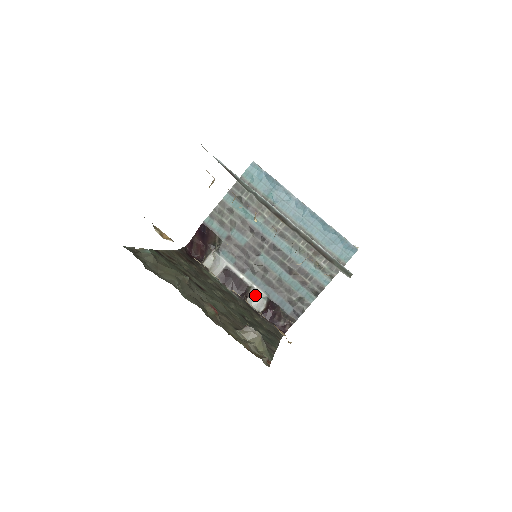
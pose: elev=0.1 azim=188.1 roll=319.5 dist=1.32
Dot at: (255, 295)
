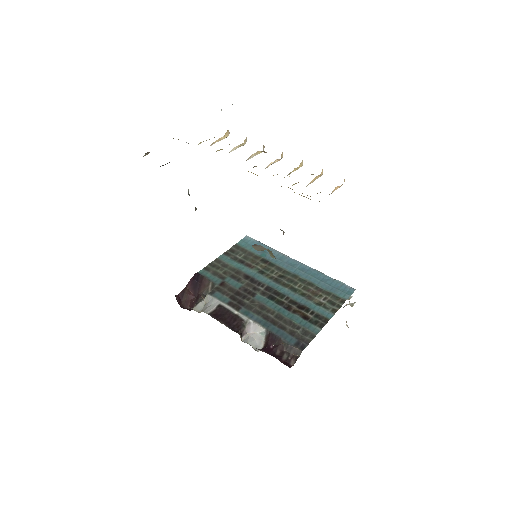
Dot at: (251, 332)
